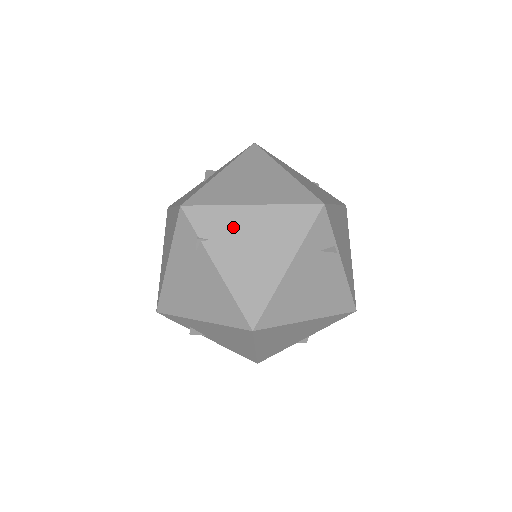
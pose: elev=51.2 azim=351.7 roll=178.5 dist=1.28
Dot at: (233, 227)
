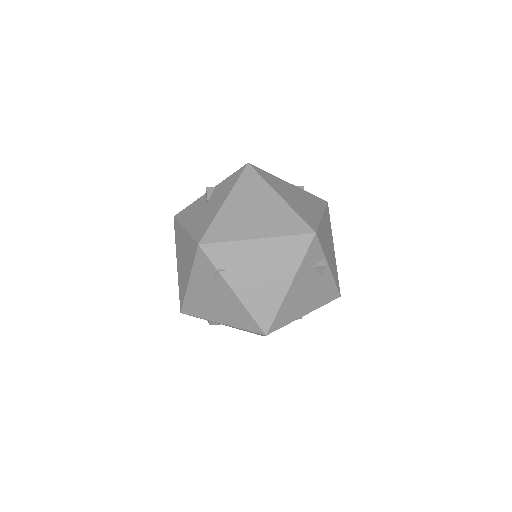
Dot at: (244, 258)
